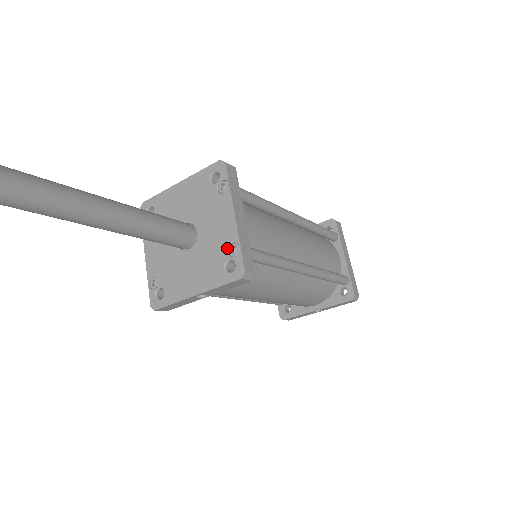
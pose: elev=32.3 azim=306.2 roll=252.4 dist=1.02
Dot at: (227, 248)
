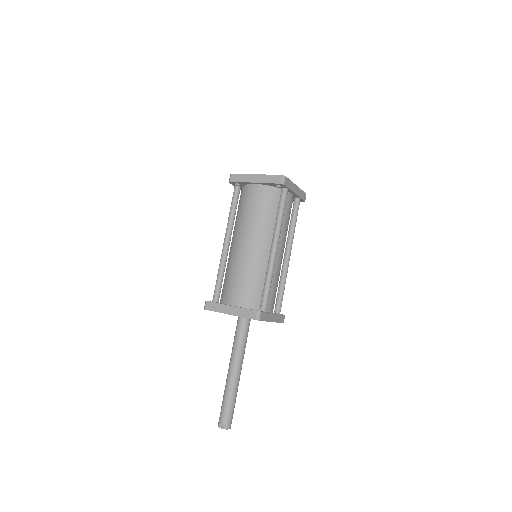
Dot at: occluded
